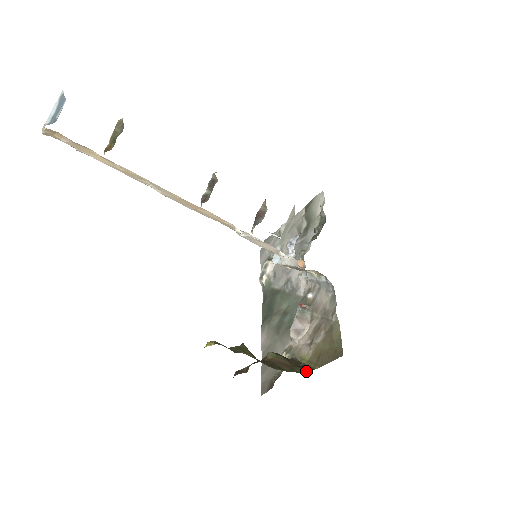
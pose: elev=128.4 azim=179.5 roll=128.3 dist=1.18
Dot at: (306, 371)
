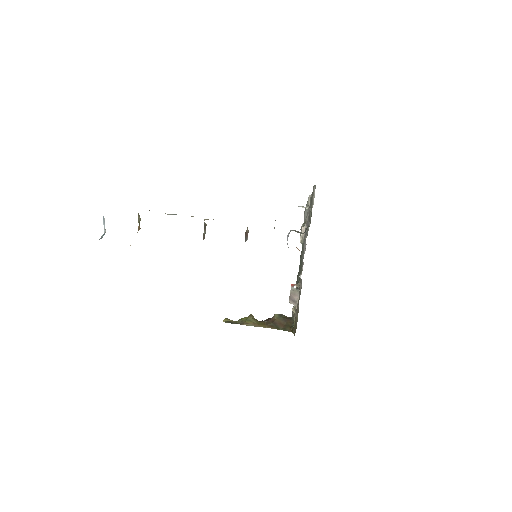
Dot at: occluded
